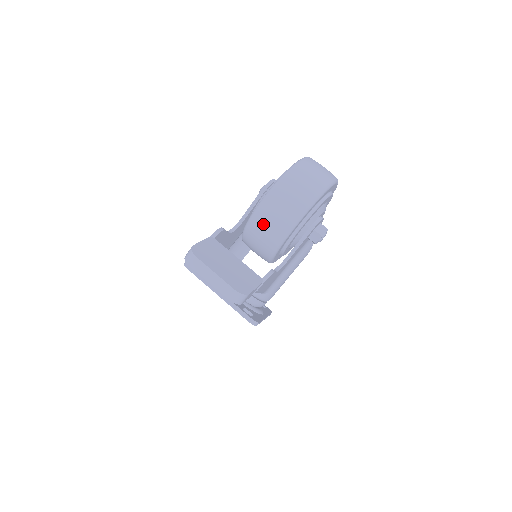
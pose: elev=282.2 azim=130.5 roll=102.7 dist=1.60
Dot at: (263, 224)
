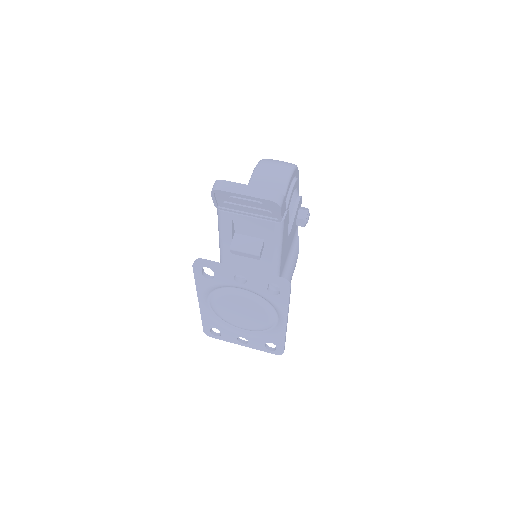
Dot at: occluded
